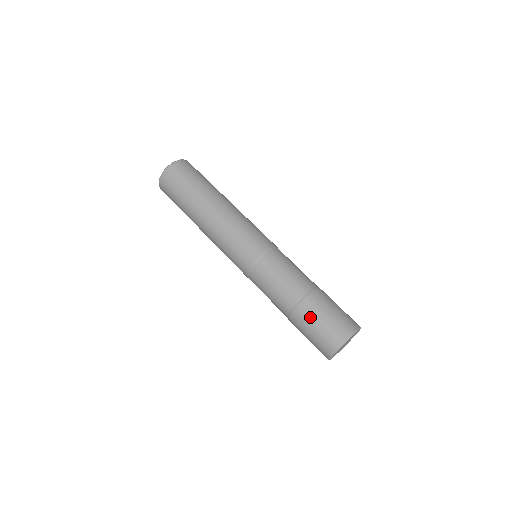
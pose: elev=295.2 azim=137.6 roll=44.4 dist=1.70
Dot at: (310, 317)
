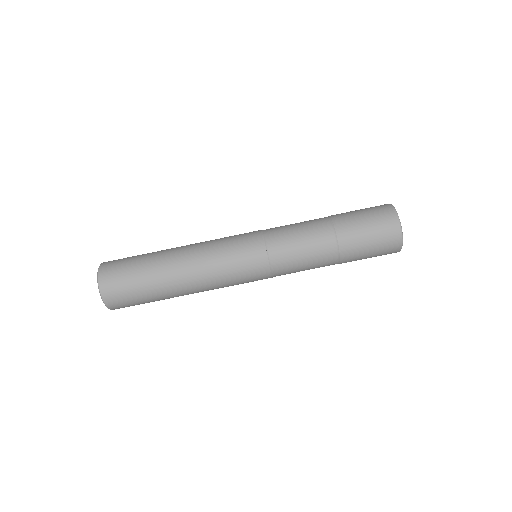
Dot at: (358, 244)
